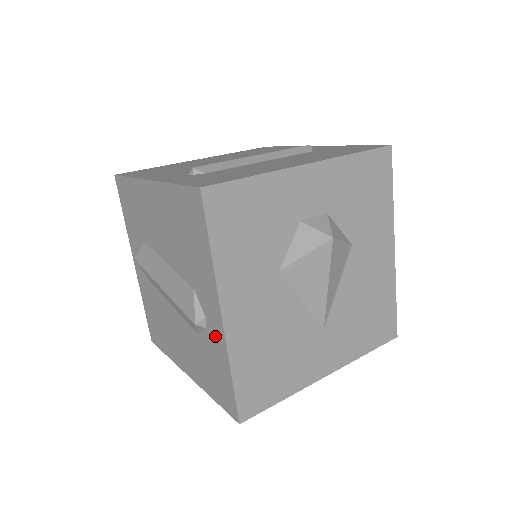
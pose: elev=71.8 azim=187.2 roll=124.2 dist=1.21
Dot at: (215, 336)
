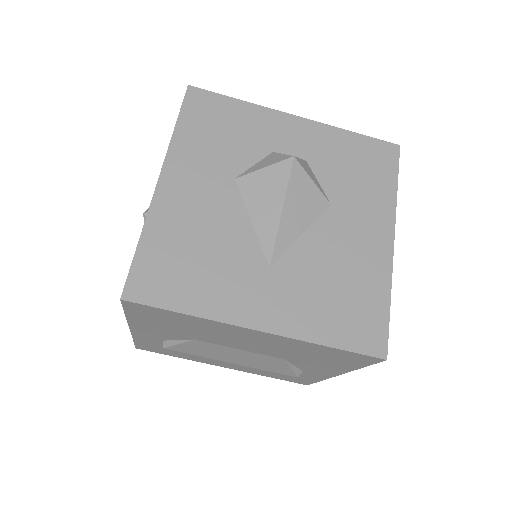
Dot at: occluded
